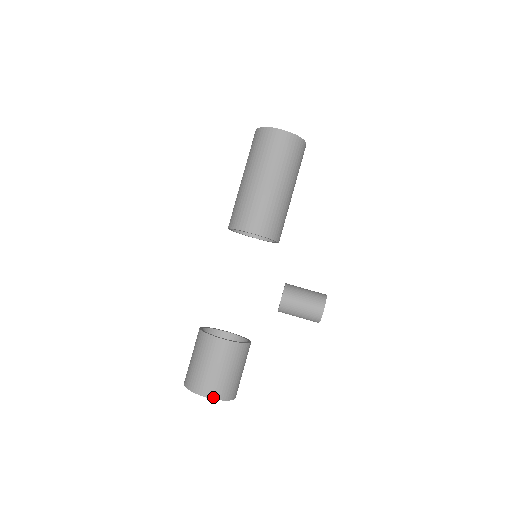
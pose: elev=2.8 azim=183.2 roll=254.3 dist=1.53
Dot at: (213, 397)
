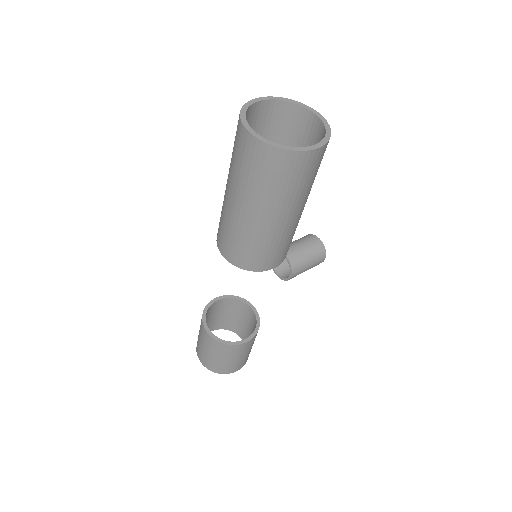
Dot at: occluded
